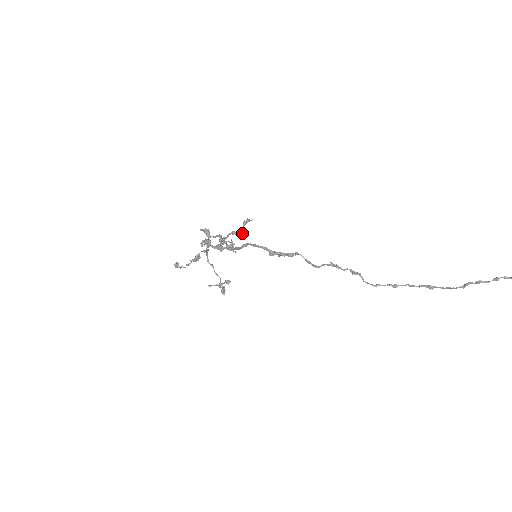
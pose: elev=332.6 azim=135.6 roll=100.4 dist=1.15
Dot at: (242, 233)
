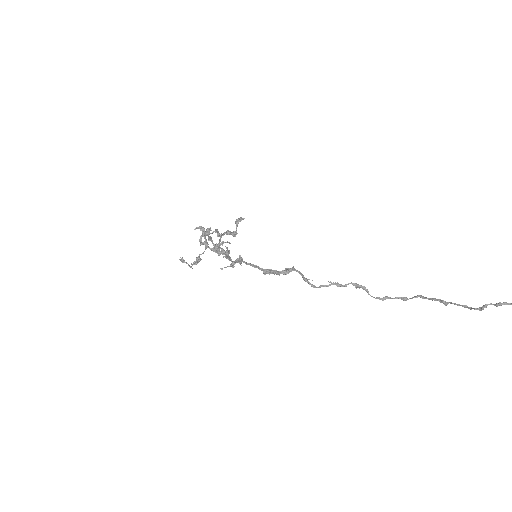
Dot at: (236, 234)
